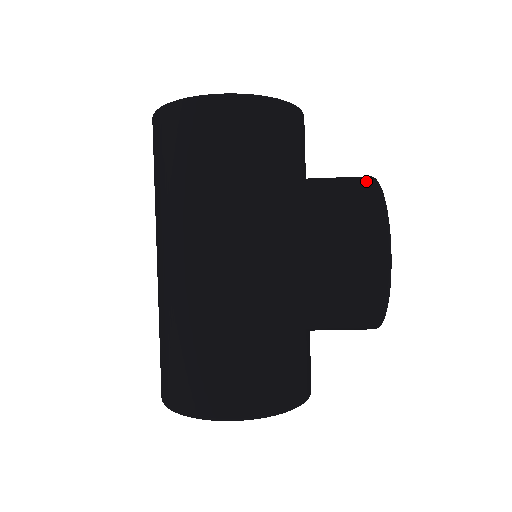
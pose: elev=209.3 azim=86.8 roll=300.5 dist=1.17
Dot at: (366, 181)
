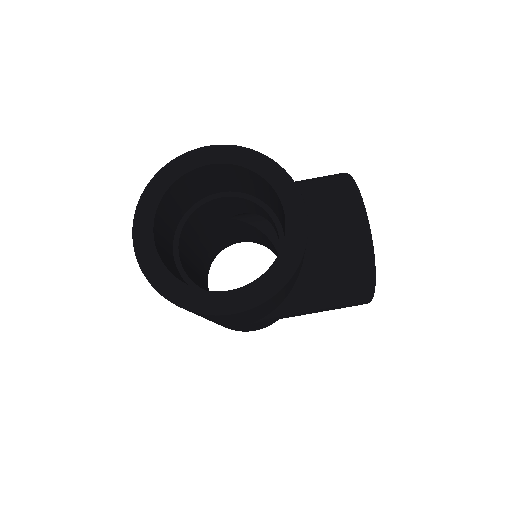
Dot at: occluded
